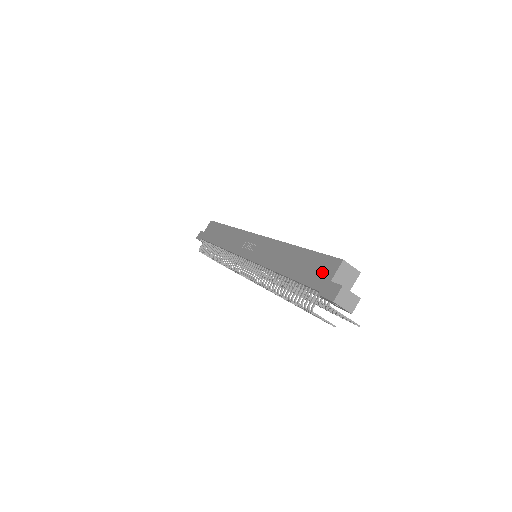
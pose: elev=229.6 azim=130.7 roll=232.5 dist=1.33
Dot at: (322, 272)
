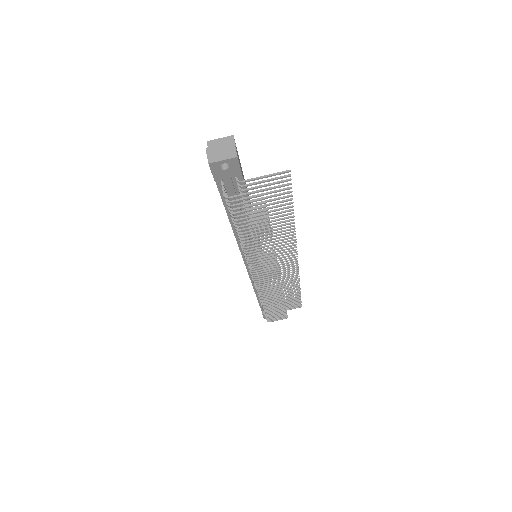
Dot at: occluded
